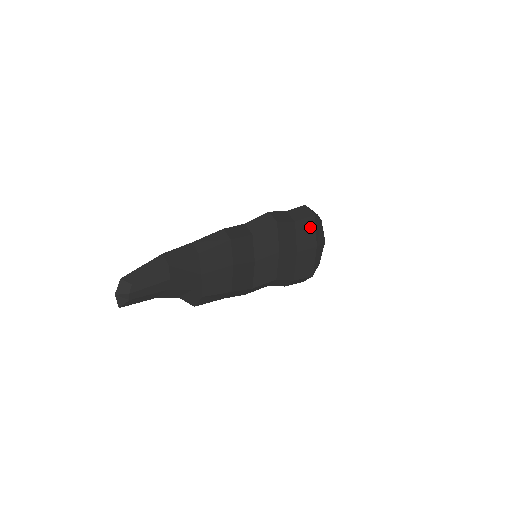
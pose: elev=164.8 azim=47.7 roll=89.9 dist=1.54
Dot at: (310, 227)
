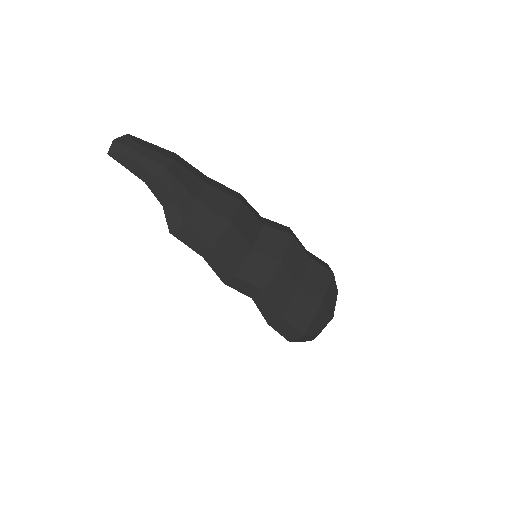
Dot at: (323, 279)
